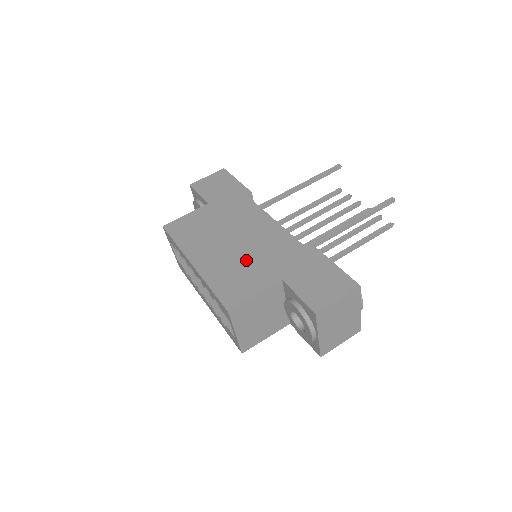
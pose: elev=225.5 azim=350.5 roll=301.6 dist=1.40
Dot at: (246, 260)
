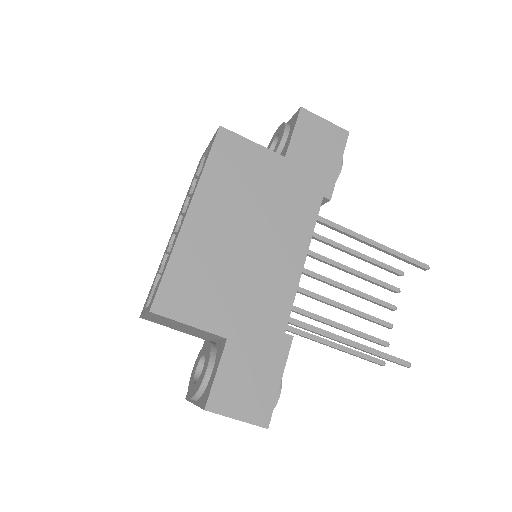
Dot at: (230, 275)
